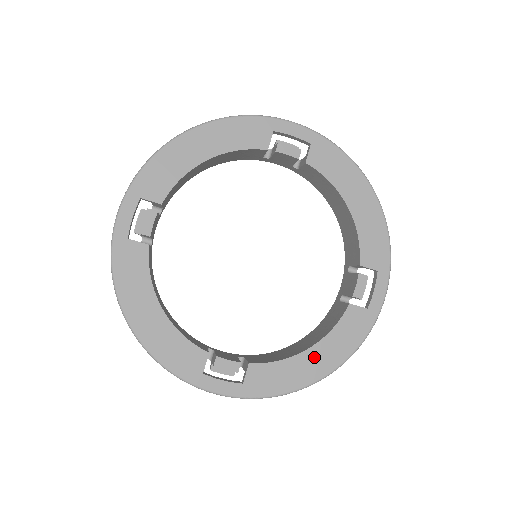
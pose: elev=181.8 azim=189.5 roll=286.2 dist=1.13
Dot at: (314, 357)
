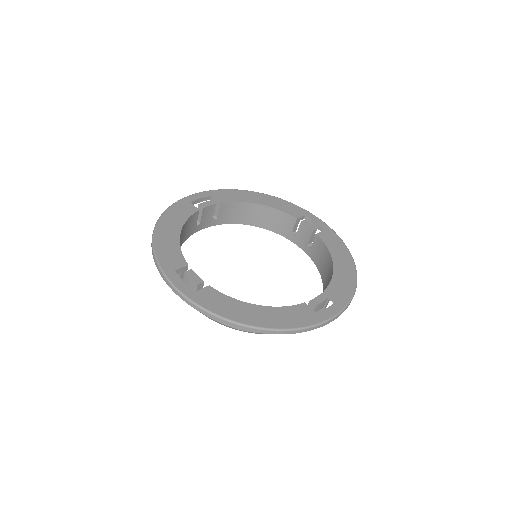
Dot at: (258, 312)
